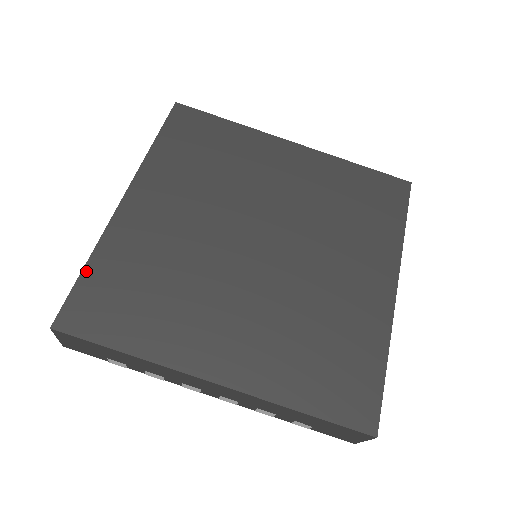
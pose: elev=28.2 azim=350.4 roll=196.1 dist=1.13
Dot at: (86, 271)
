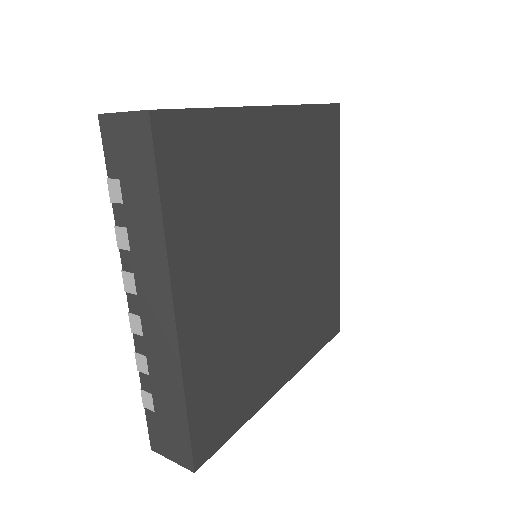
Dot at: (190, 412)
